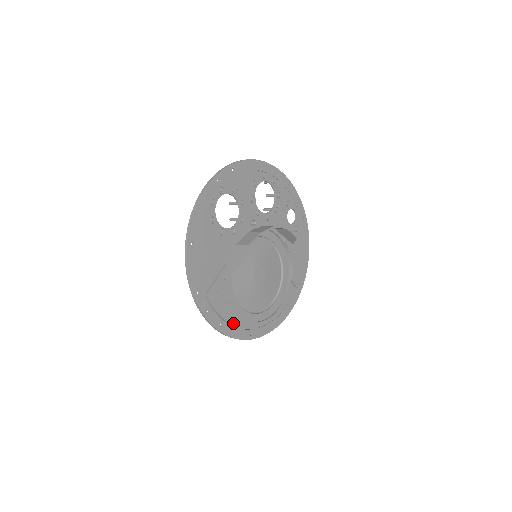
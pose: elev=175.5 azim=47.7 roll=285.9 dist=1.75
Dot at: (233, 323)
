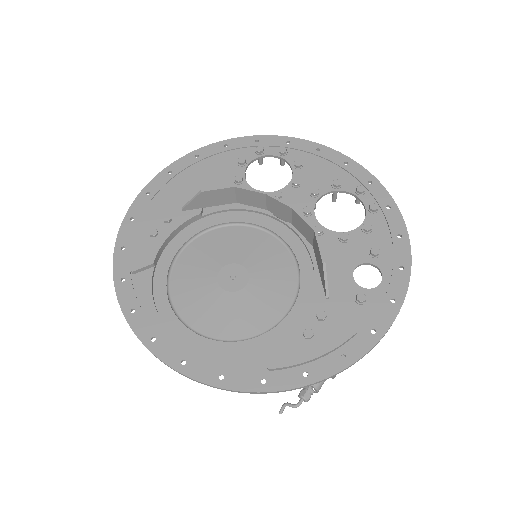
Dot at: (133, 261)
